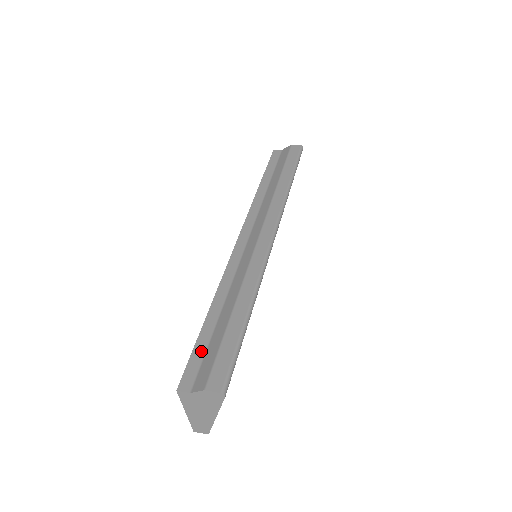
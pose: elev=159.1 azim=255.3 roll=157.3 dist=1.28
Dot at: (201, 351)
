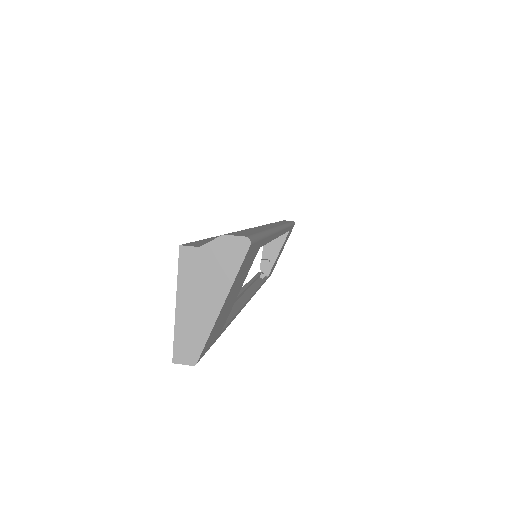
Dot at: (209, 241)
